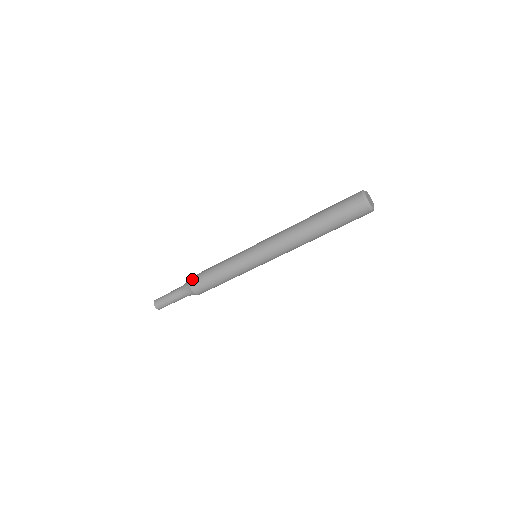
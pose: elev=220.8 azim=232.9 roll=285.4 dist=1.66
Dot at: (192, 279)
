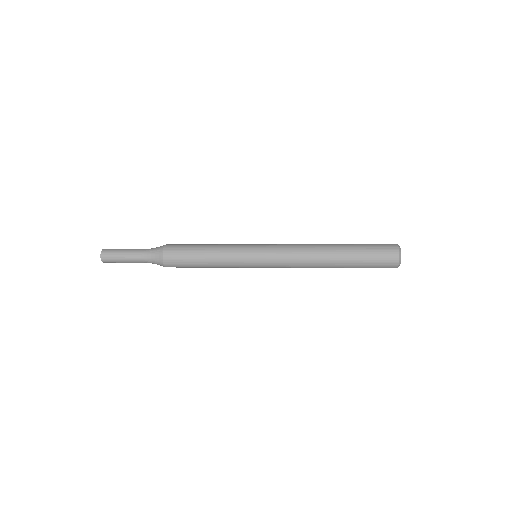
Dot at: (168, 262)
